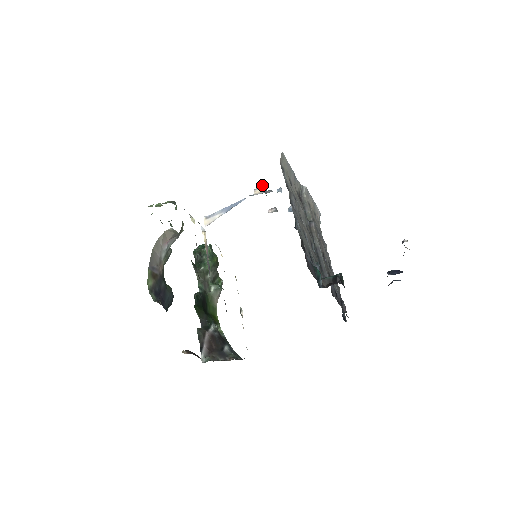
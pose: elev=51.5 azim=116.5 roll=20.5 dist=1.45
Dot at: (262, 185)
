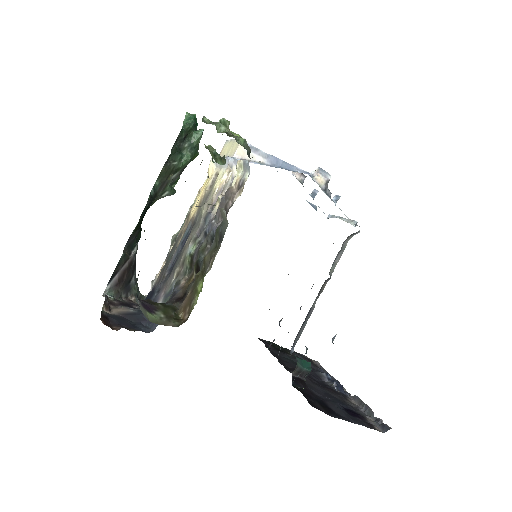
Dot at: (330, 175)
